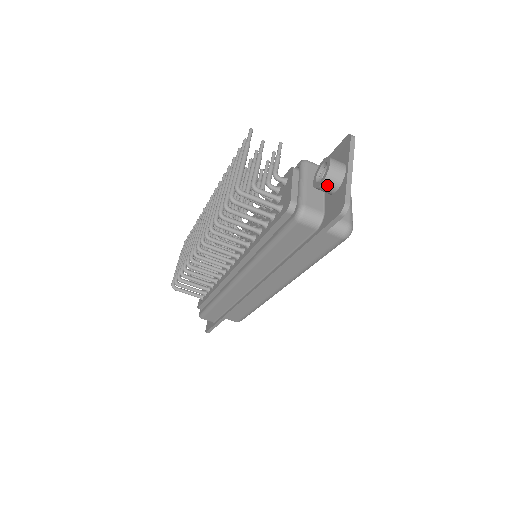
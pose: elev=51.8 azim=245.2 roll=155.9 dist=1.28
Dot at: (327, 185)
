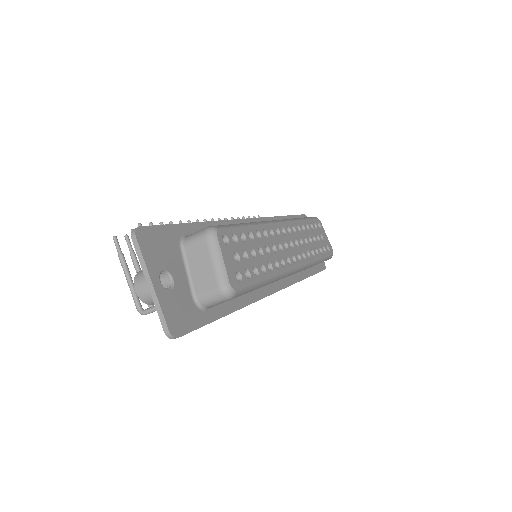
Dot at: occluded
